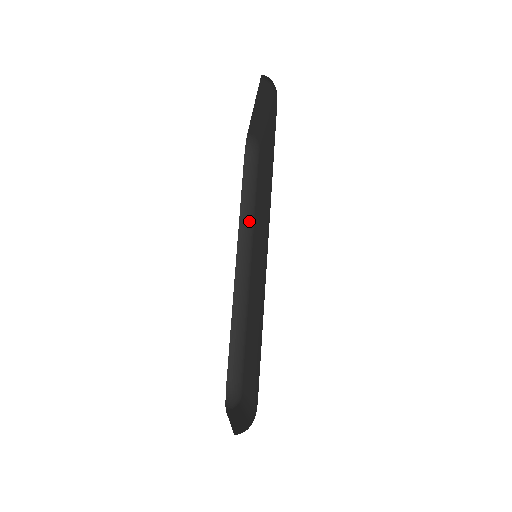
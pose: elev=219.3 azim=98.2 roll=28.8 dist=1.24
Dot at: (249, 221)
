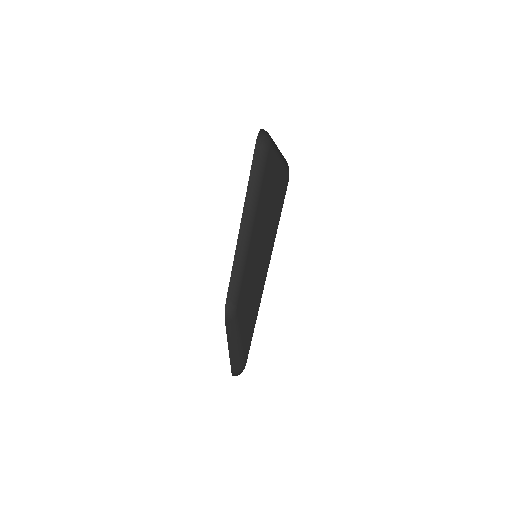
Dot at: (254, 197)
